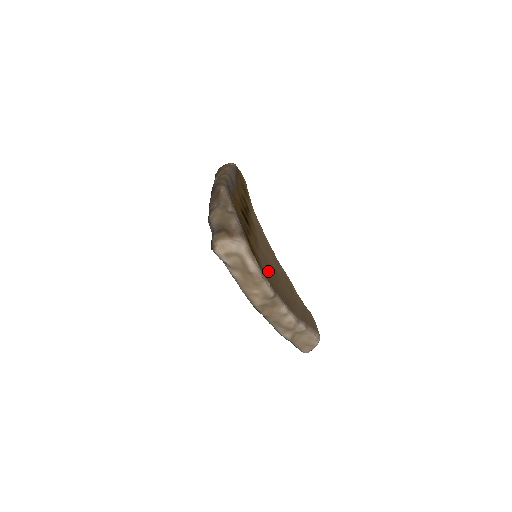
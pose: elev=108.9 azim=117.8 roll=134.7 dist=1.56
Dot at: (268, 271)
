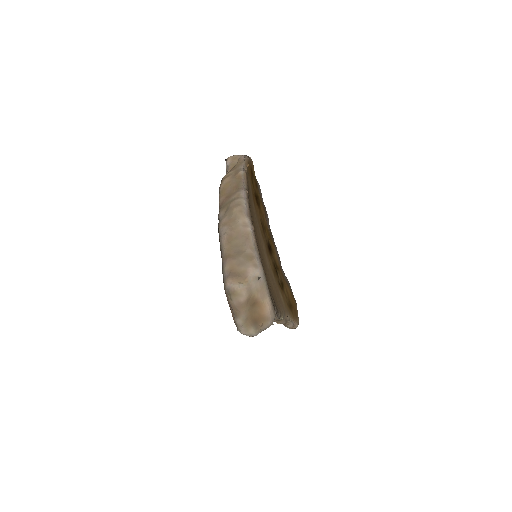
Dot at: (255, 221)
